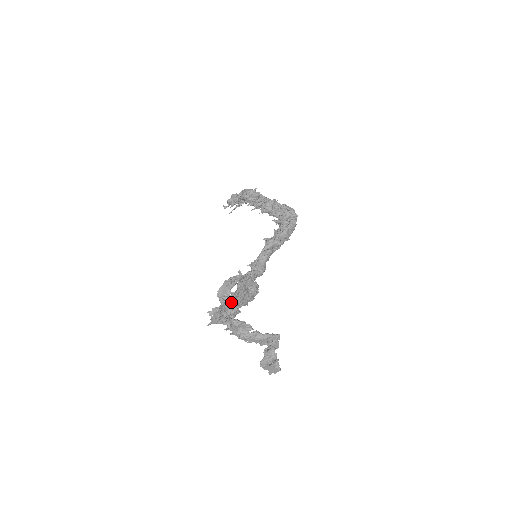
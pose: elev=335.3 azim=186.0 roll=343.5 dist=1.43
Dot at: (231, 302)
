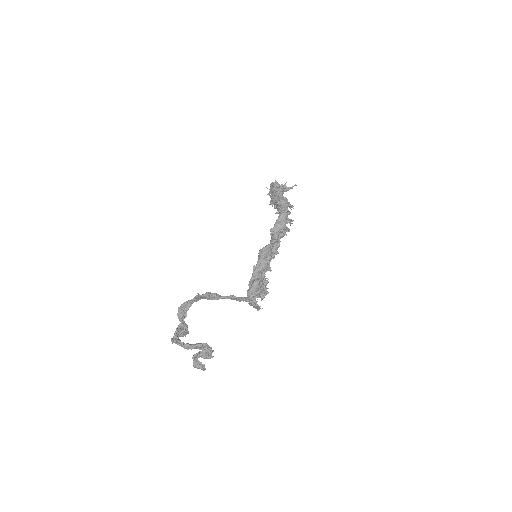
Dot at: occluded
